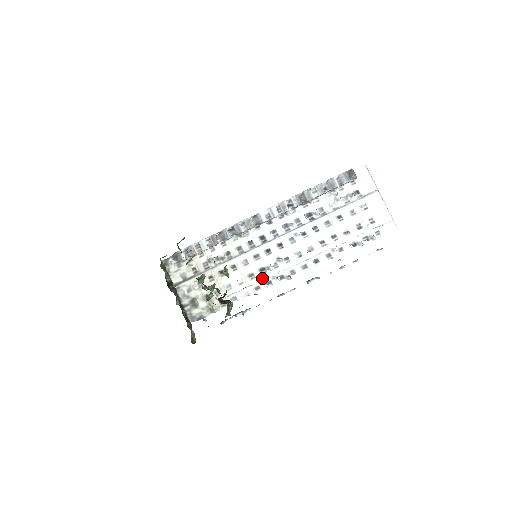
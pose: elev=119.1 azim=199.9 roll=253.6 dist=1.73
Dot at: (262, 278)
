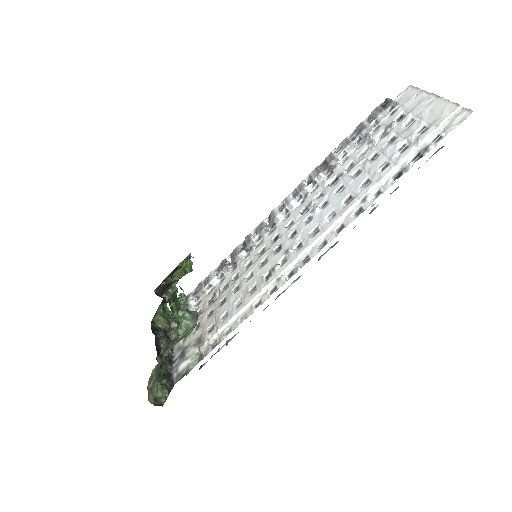
Dot at: (264, 286)
